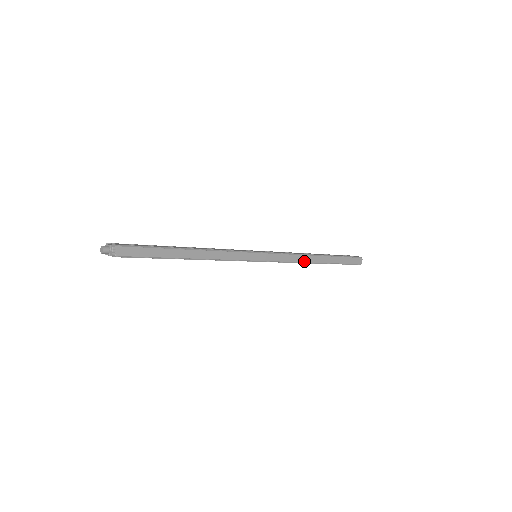
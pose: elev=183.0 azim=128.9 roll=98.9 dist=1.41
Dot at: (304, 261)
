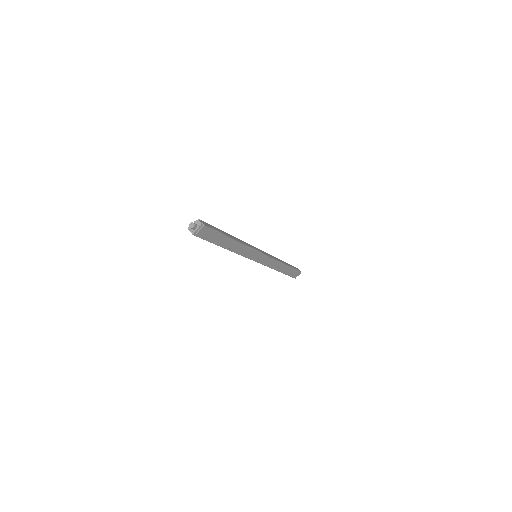
Dot at: (279, 261)
